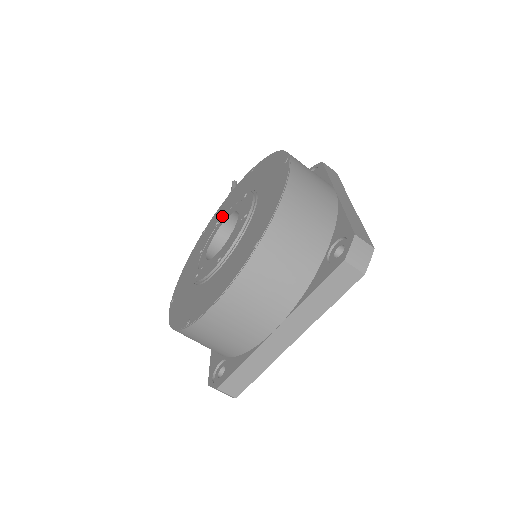
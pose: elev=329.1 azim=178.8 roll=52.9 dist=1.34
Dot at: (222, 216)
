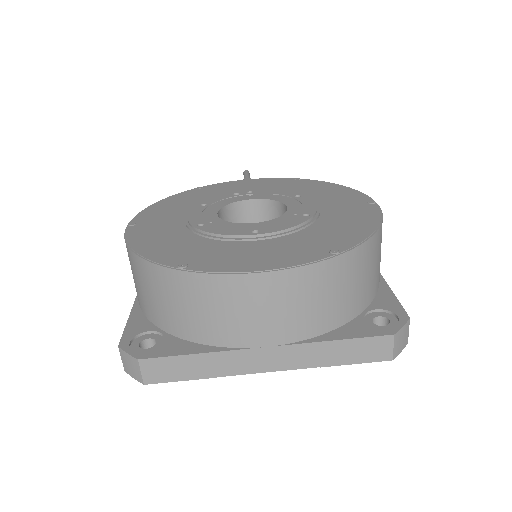
Dot at: (247, 192)
